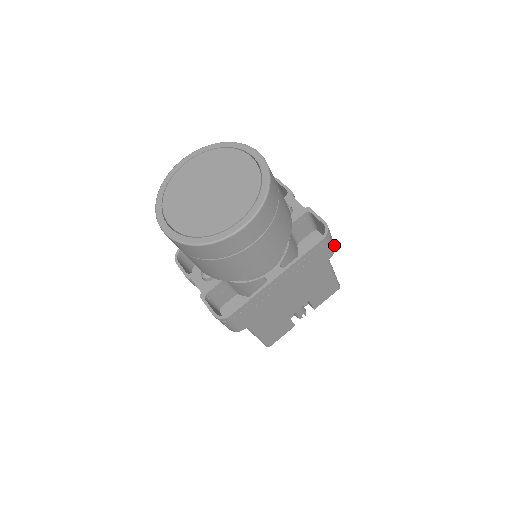
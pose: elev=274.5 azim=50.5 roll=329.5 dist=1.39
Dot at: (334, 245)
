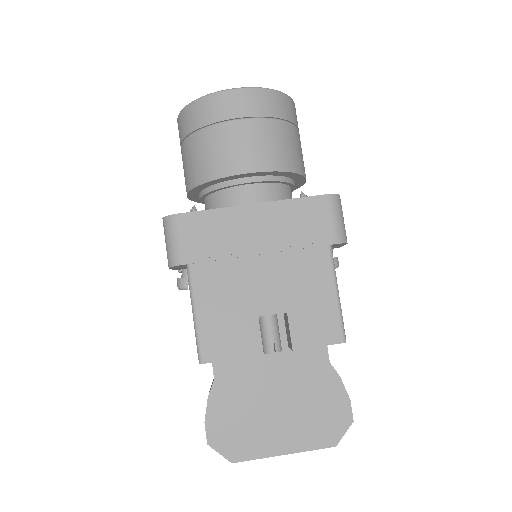
Dot at: (345, 236)
